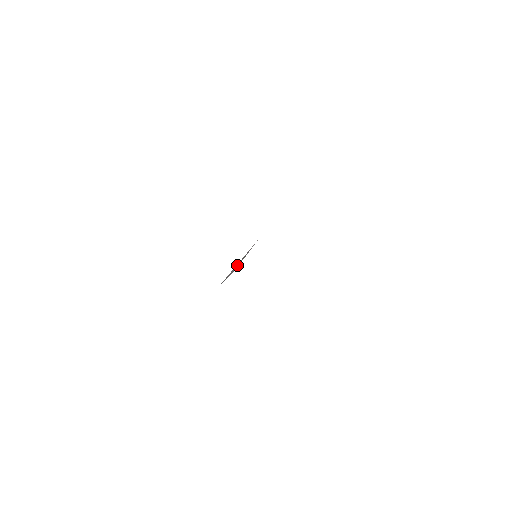
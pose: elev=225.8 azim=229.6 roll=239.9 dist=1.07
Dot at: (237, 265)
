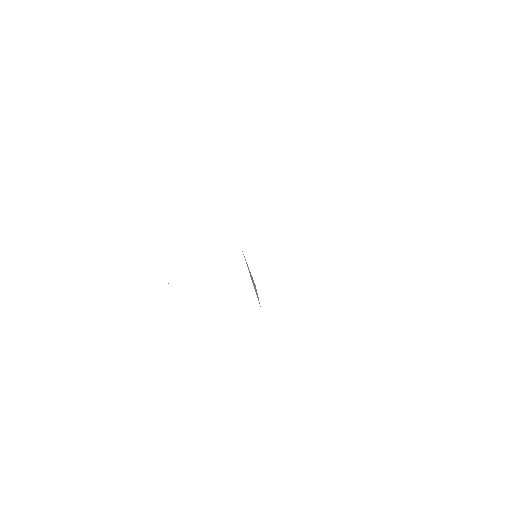
Dot at: (252, 281)
